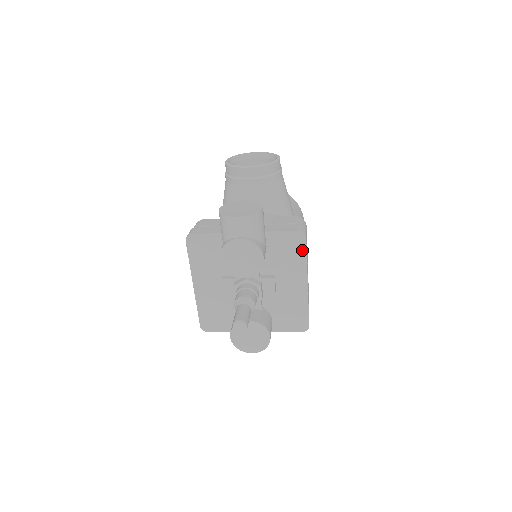
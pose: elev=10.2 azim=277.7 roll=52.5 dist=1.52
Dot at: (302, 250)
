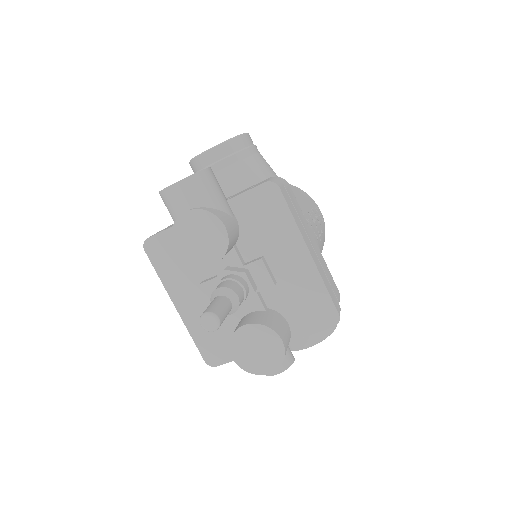
Dot at: (282, 207)
